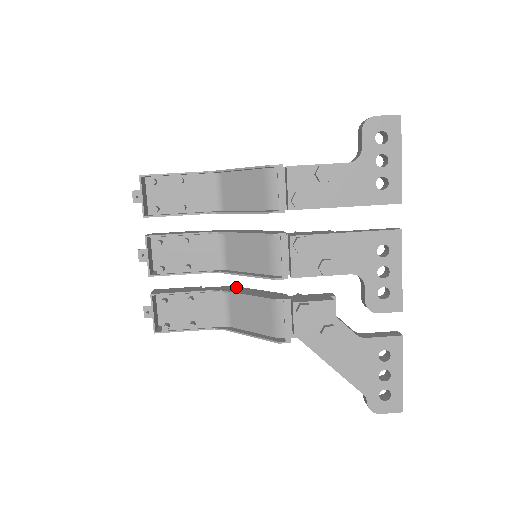
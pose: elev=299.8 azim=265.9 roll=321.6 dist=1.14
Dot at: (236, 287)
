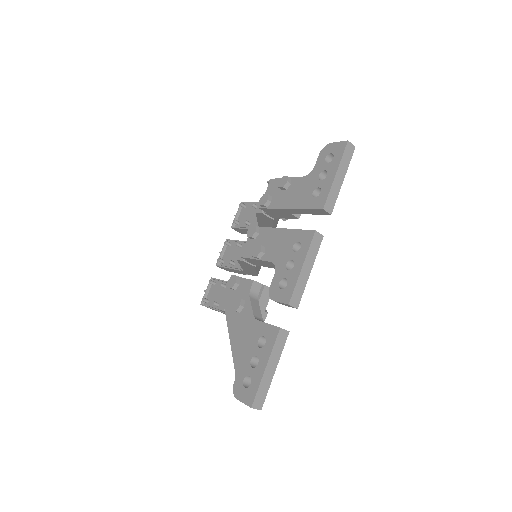
Dot at: occluded
